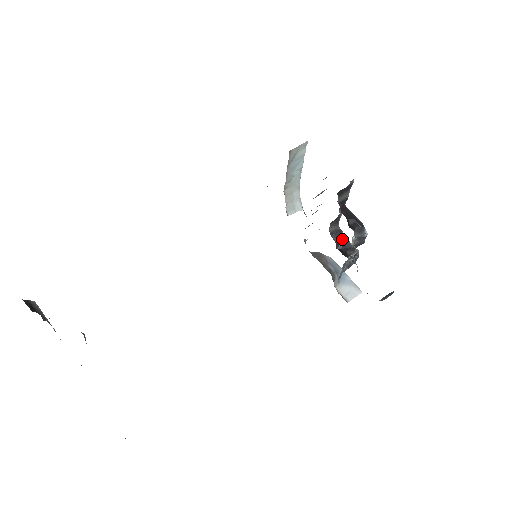
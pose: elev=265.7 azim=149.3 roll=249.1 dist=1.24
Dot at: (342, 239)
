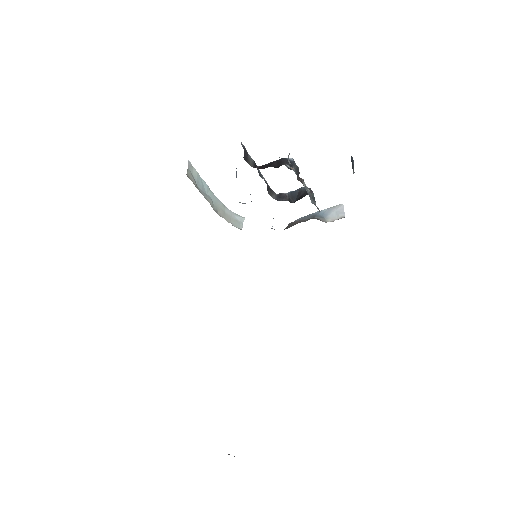
Dot at: (288, 196)
